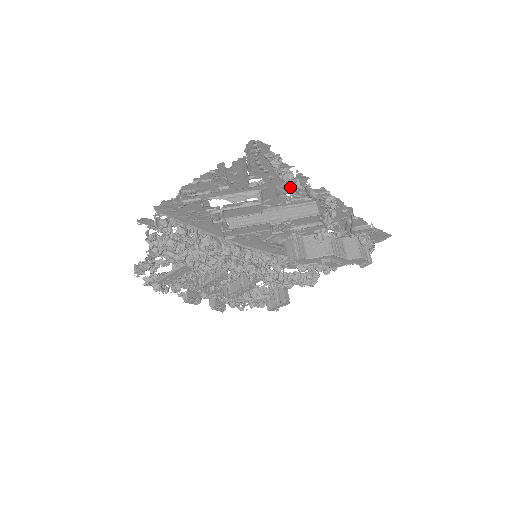
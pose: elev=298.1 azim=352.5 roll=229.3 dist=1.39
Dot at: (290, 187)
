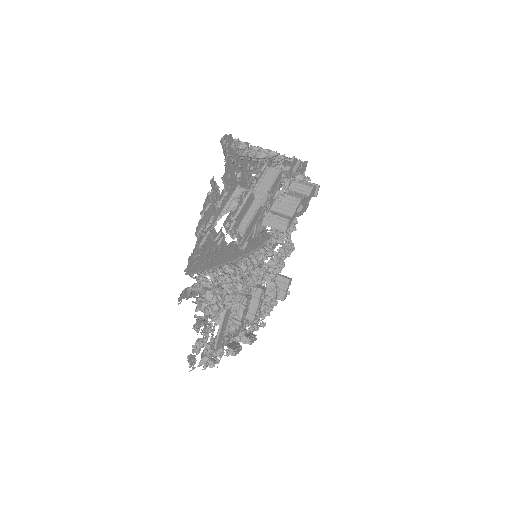
Dot at: (261, 157)
